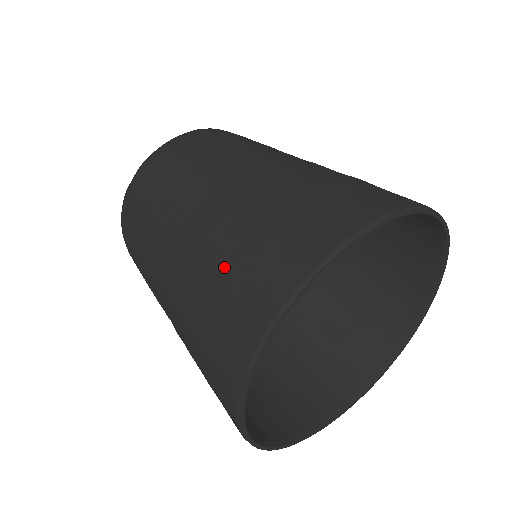
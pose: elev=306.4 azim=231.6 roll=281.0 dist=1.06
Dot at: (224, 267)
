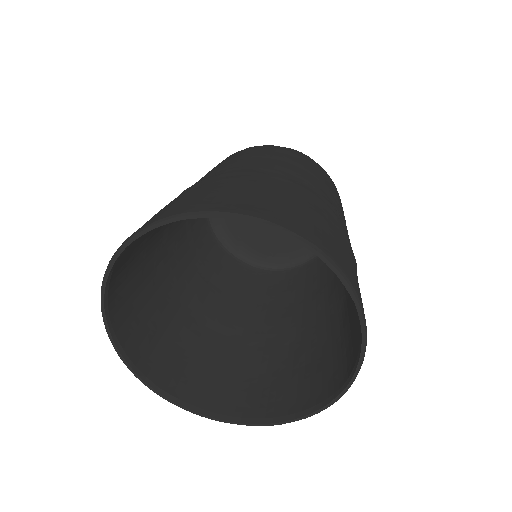
Dot at: (164, 207)
